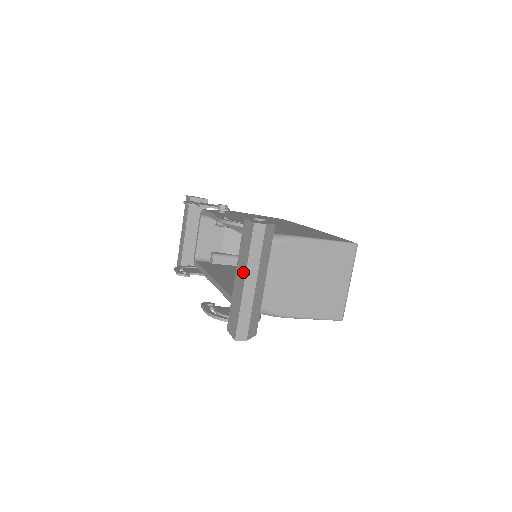
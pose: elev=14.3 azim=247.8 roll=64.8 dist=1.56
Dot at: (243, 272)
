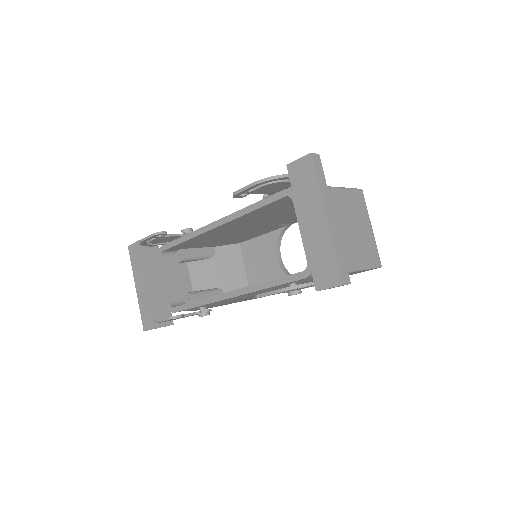
Dot at: (318, 210)
